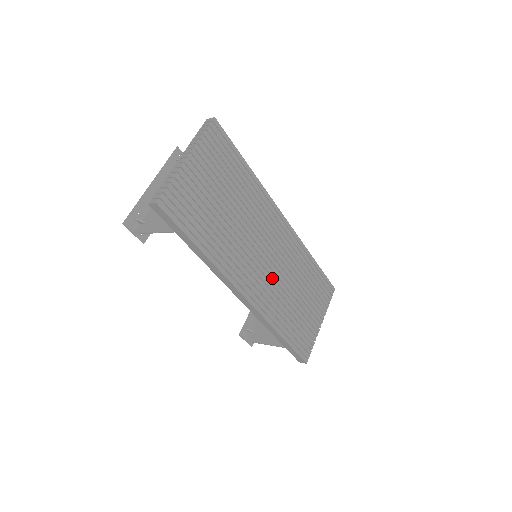
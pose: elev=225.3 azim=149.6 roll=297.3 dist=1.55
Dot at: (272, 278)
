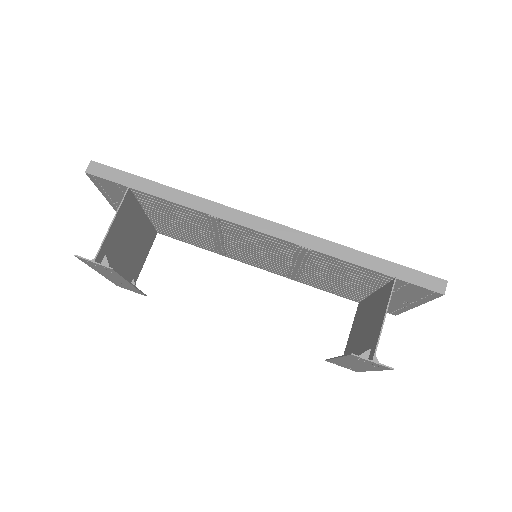
Dot at: occluded
